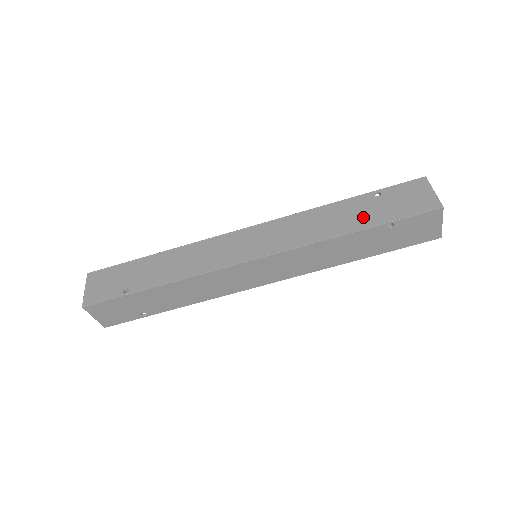
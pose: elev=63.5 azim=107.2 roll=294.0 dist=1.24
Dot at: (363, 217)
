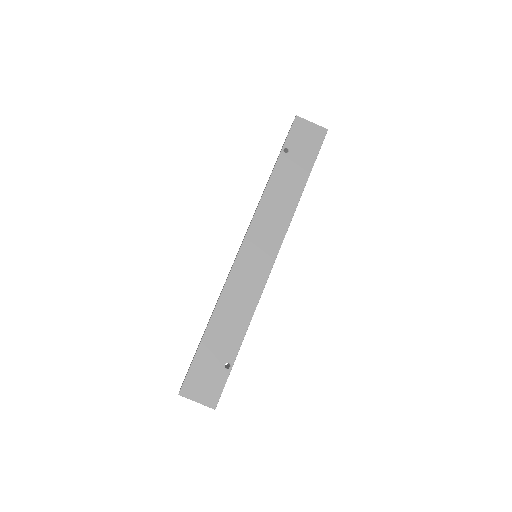
Dot at: occluded
